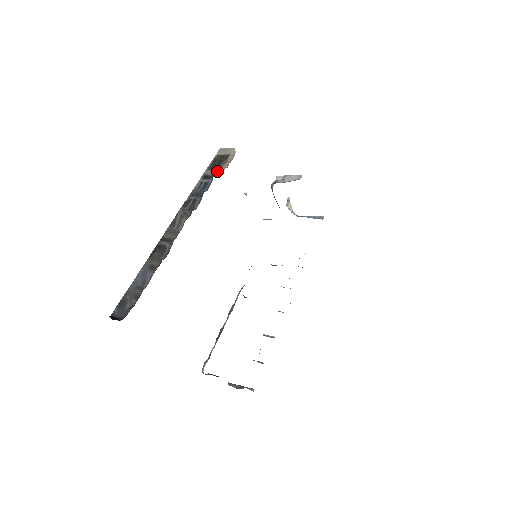
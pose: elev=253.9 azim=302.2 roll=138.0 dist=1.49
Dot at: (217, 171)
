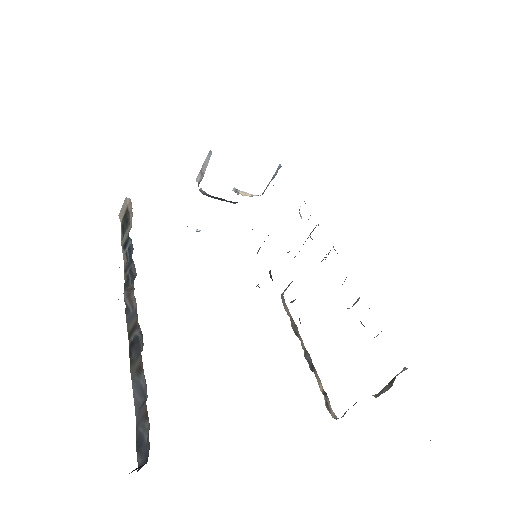
Dot at: (128, 228)
